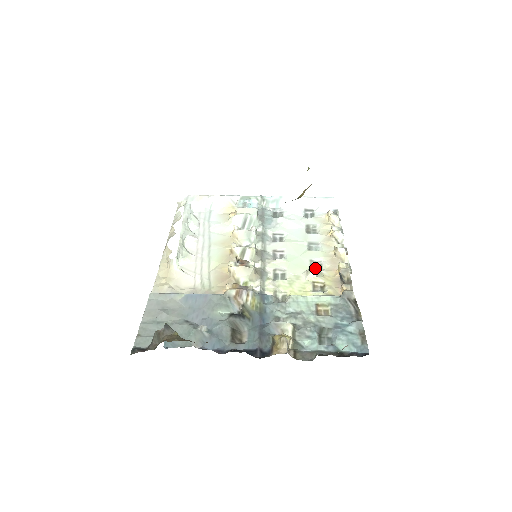
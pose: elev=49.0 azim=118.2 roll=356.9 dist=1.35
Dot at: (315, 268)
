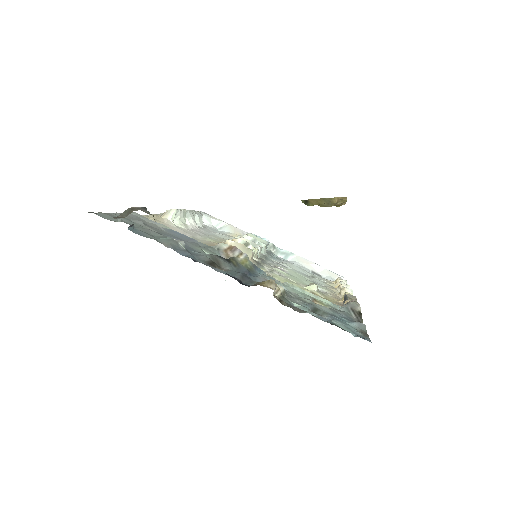
Dot at: occluded
